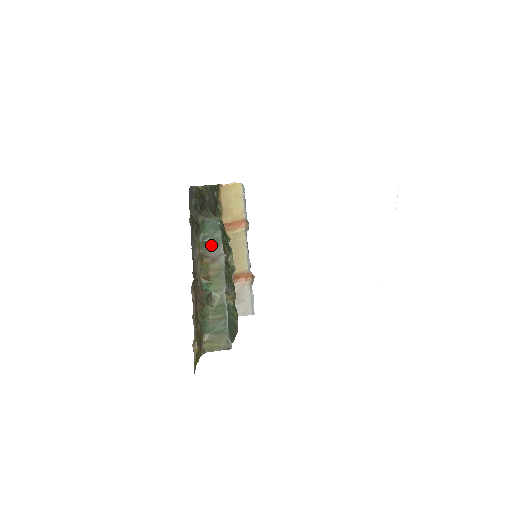
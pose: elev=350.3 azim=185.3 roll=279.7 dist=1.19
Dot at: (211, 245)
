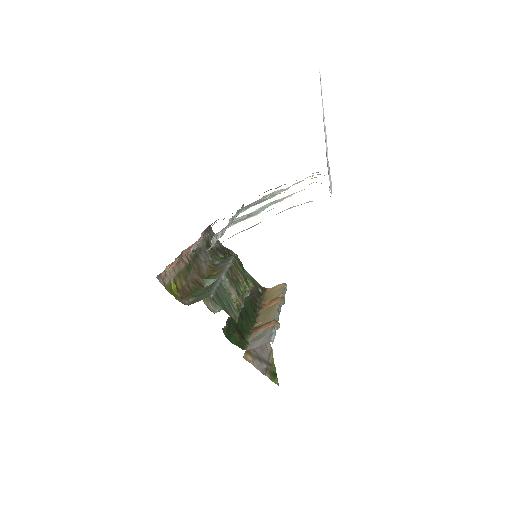
Dot at: (223, 263)
